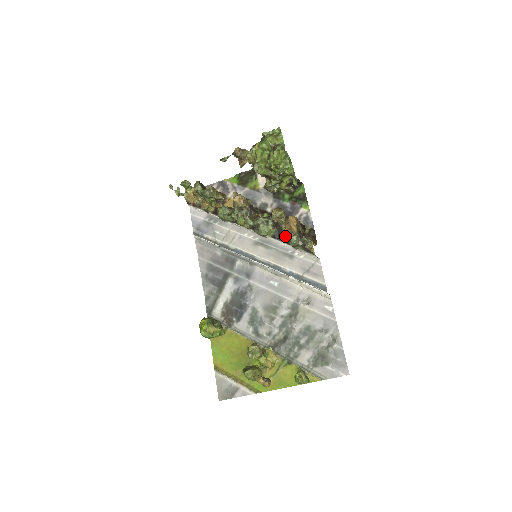
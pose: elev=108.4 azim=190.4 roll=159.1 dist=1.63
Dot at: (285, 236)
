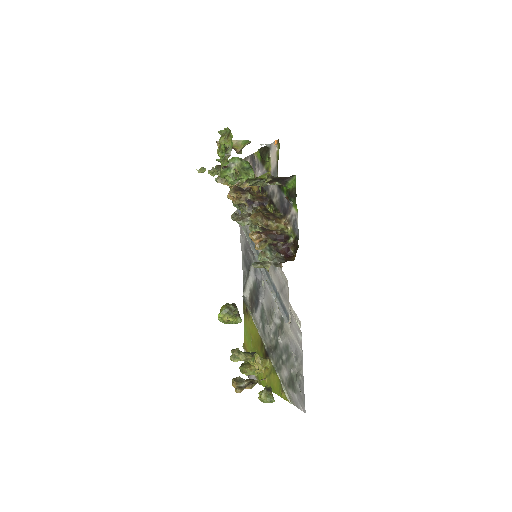
Dot at: occluded
